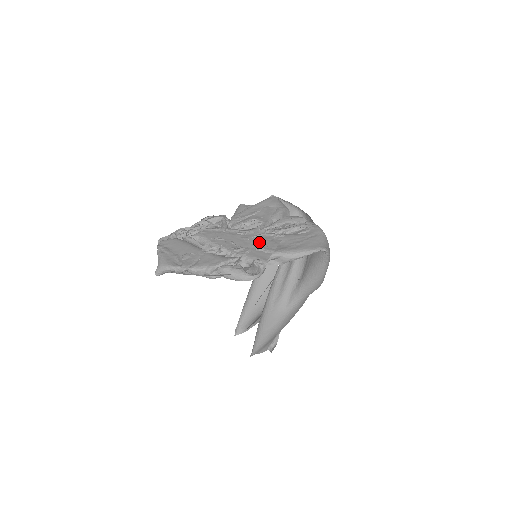
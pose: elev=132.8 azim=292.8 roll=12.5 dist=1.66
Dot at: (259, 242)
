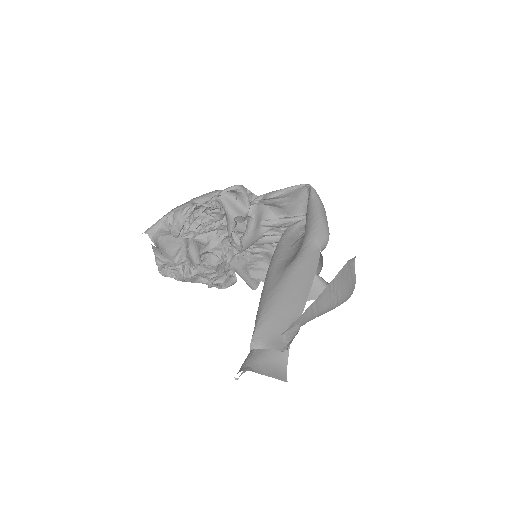
Dot at: occluded
